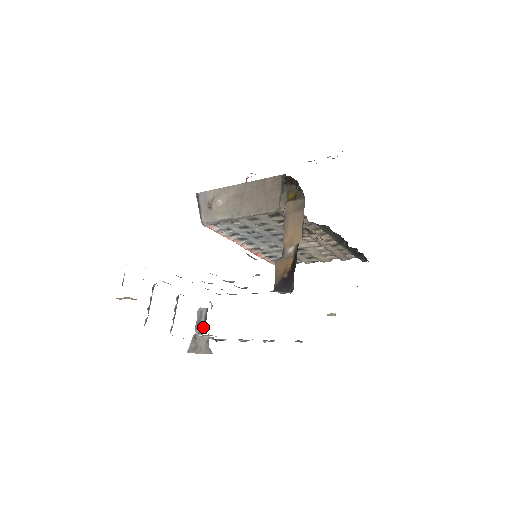
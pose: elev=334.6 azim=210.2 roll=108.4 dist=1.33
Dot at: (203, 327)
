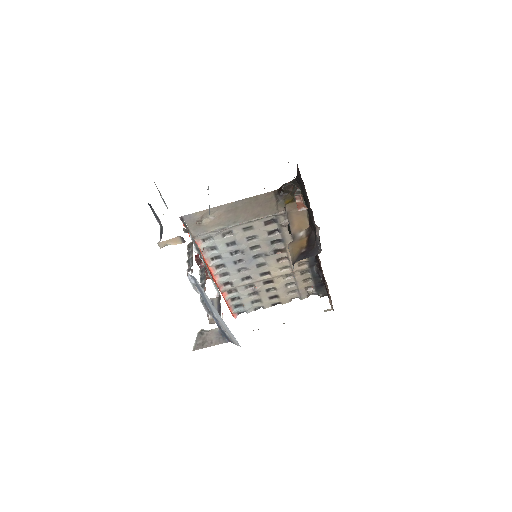
Dot at: (218, 312)
